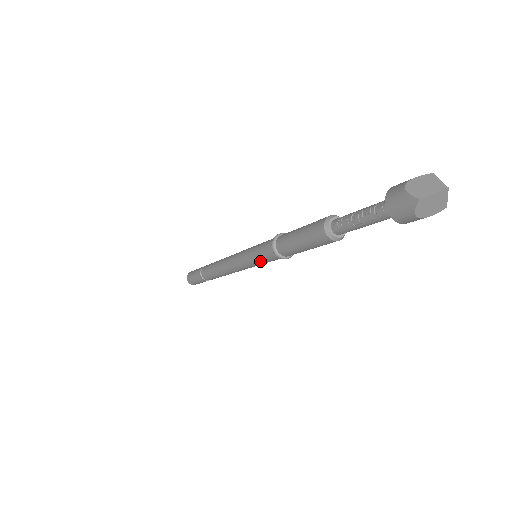
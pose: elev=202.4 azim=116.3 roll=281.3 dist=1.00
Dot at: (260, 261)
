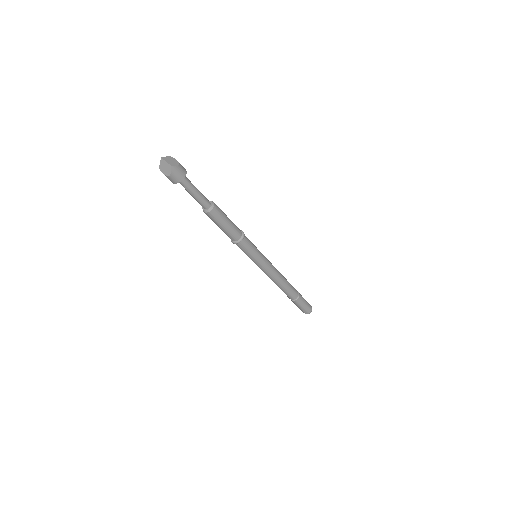
Dot at: occluded
